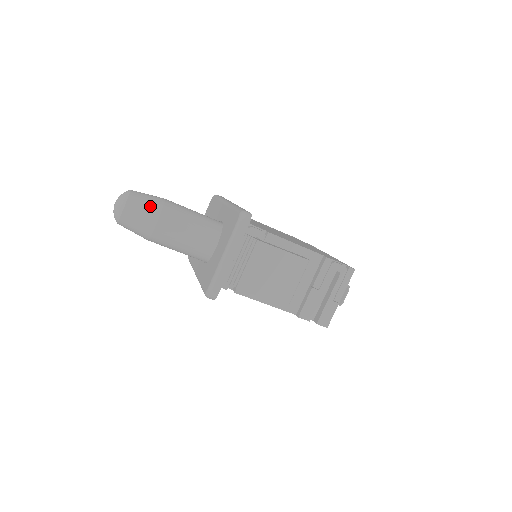
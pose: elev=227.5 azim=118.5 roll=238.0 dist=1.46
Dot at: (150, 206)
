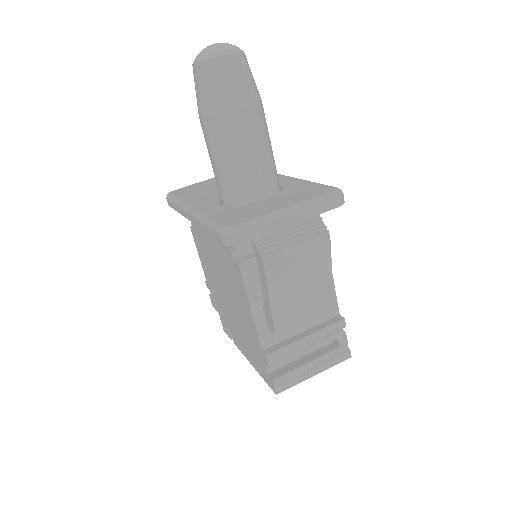
Dot at: (252, 86)
